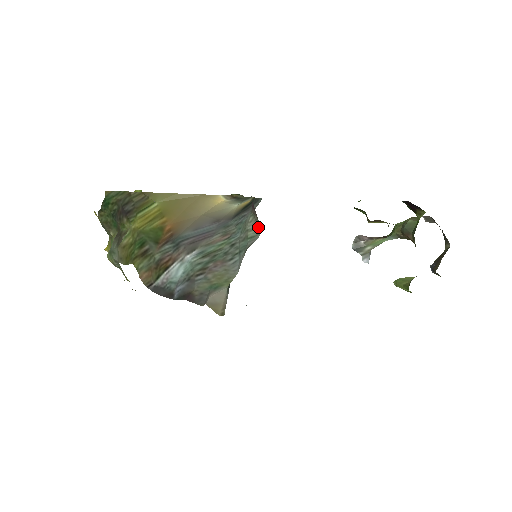
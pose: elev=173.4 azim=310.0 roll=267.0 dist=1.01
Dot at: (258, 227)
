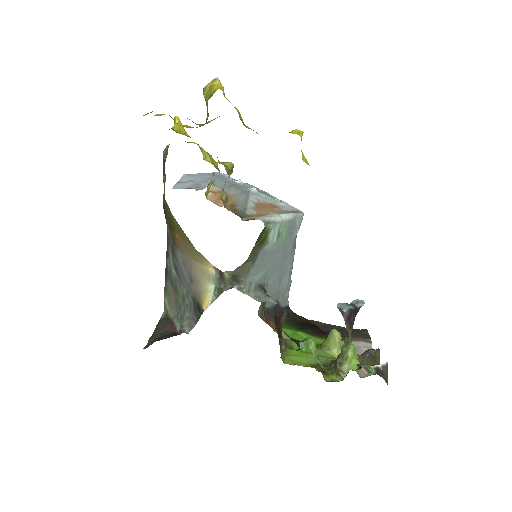
Dot at: occluded
